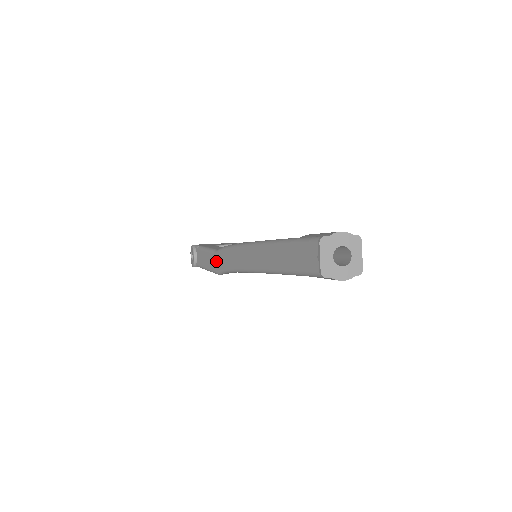
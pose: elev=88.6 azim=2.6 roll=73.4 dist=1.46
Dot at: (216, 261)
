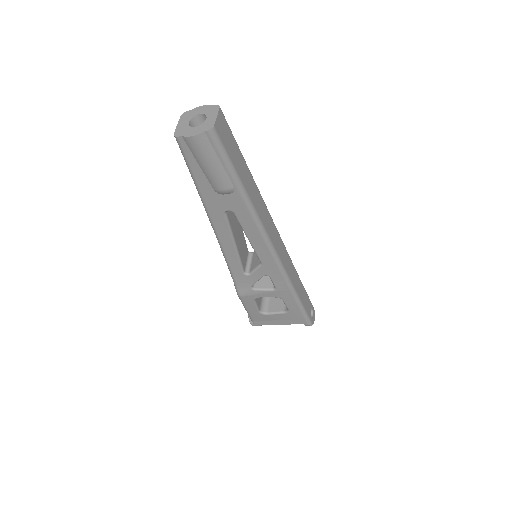
Dot at: occluded
